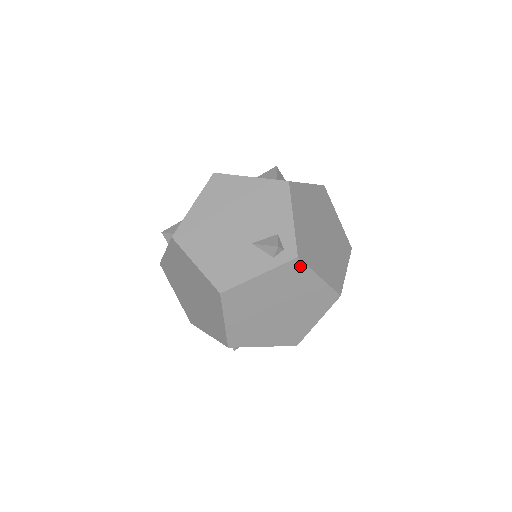
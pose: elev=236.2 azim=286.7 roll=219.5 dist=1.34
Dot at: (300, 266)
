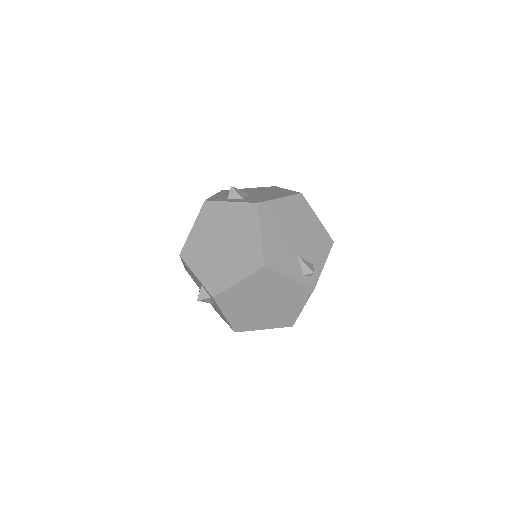
Dot at: (308, 293)
